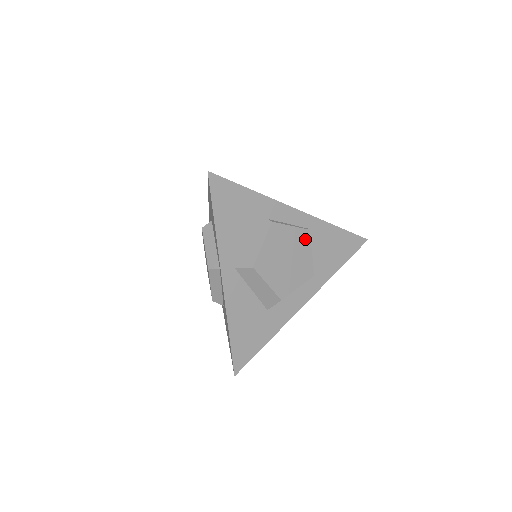
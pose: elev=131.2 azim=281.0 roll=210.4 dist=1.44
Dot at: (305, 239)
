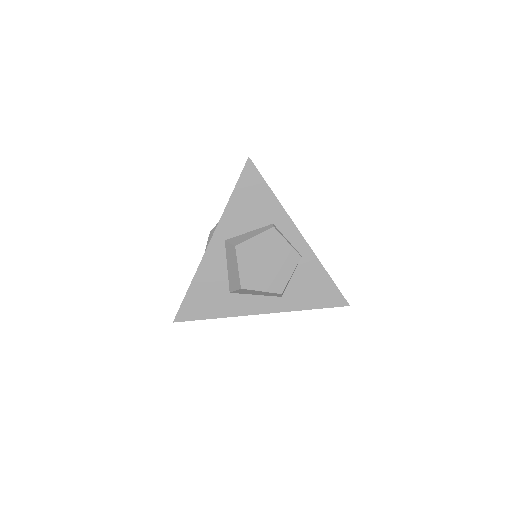
Dot at: (293, 261)
